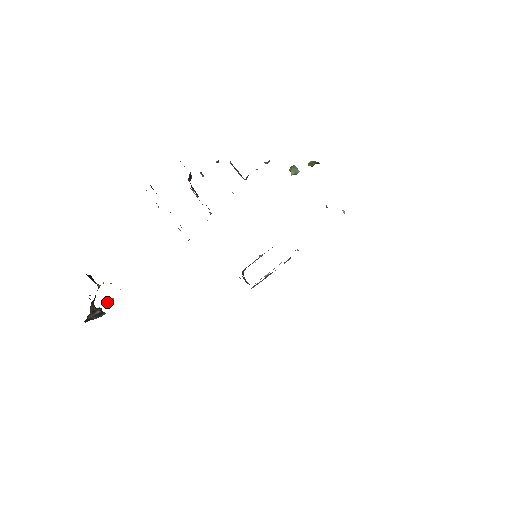
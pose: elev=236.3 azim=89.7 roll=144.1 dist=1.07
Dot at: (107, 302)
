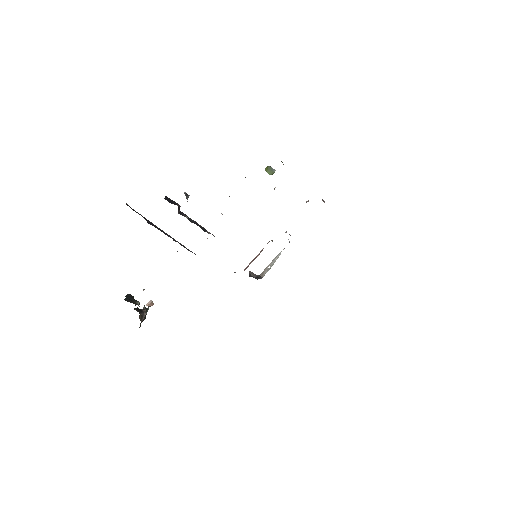
Dot at: (148, 305)
